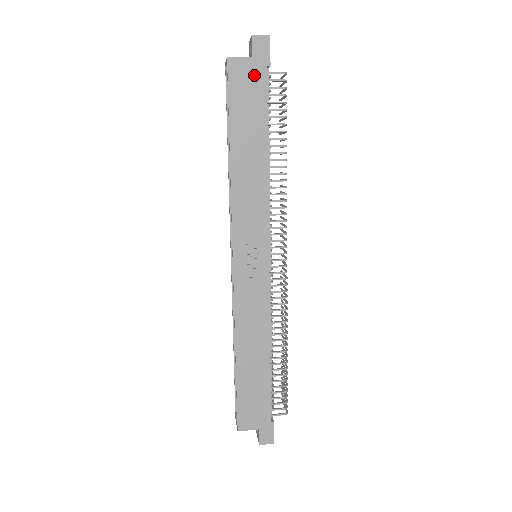
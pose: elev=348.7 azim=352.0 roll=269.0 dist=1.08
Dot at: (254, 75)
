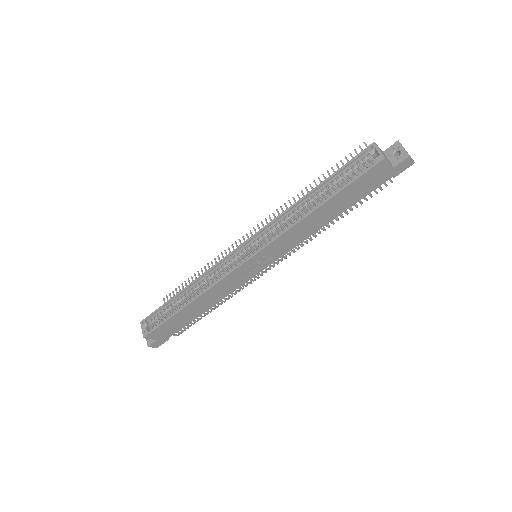
Dot at: (382, 177)
